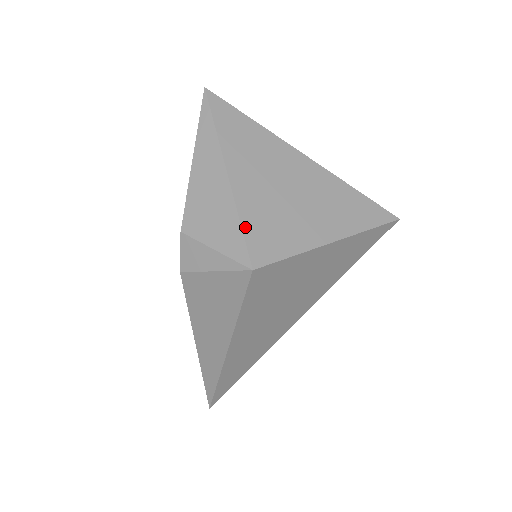
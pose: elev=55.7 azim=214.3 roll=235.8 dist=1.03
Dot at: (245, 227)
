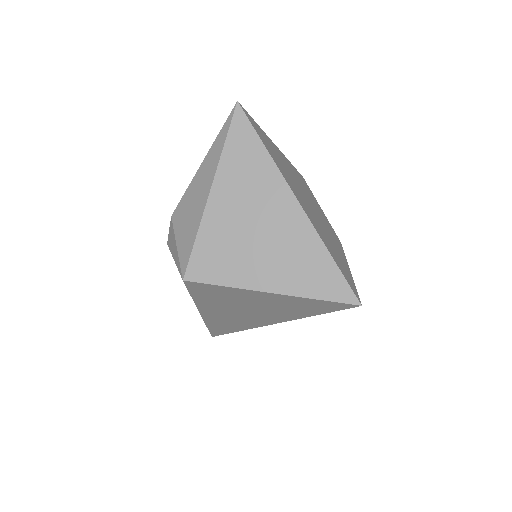
Dot at: (197, 243)
